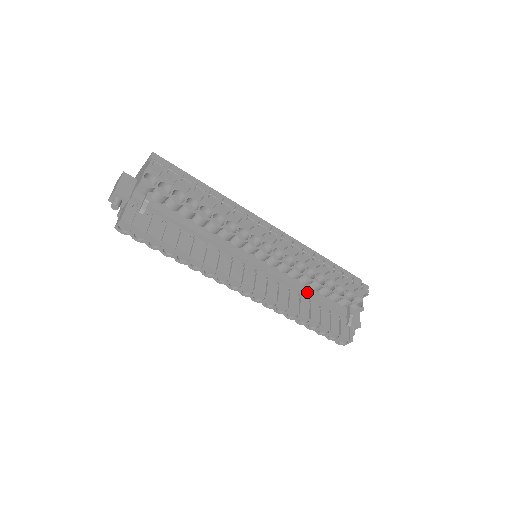
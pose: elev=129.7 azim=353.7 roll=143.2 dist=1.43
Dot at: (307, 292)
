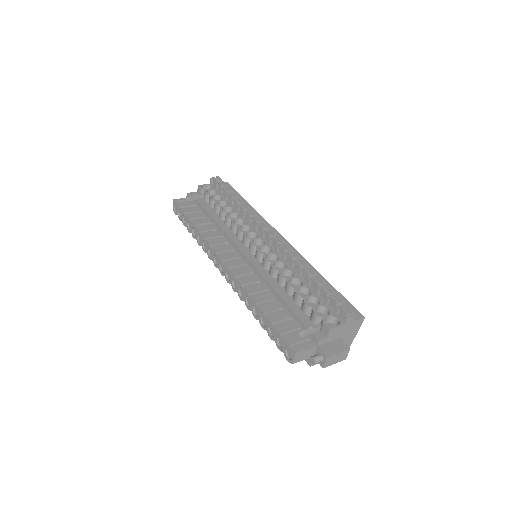
Dot at: (276, 289)
